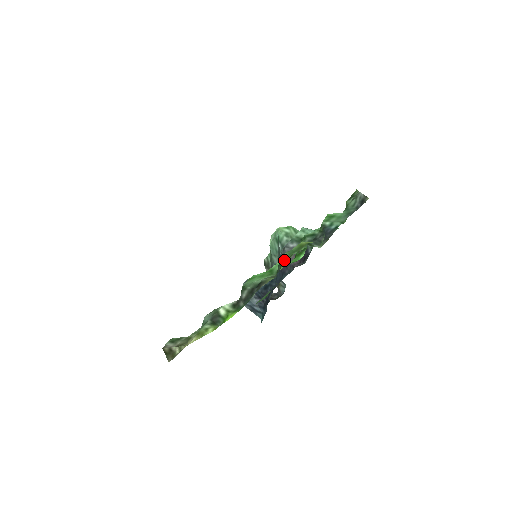
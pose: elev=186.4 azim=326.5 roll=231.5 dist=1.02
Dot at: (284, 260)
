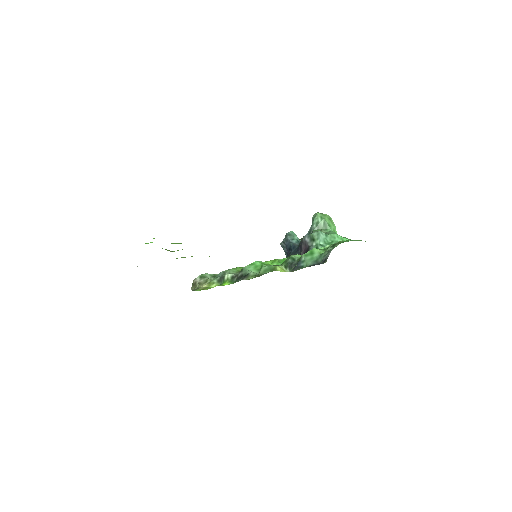
Dot at: (259, 273)
